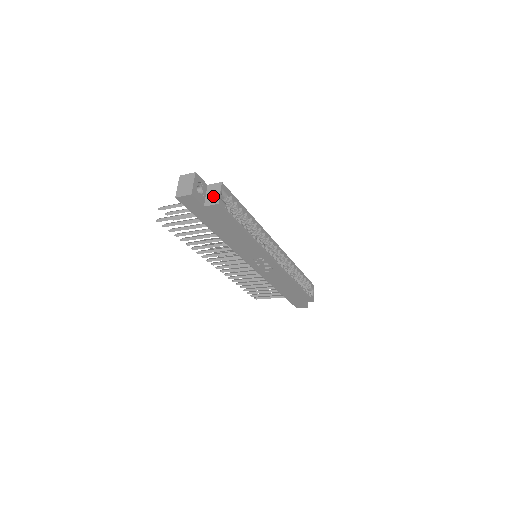
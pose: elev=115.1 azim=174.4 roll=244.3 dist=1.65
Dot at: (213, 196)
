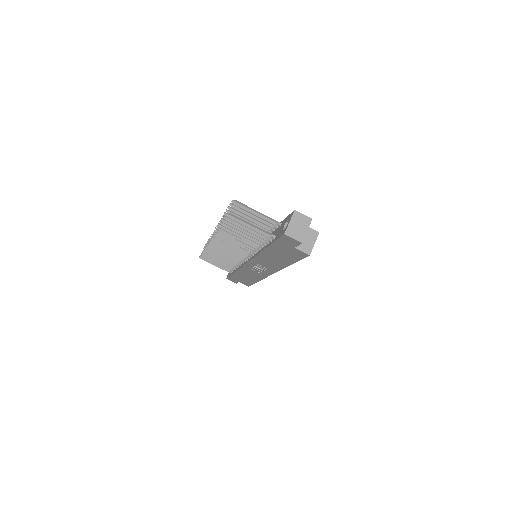
Dot at: (307, 243)
